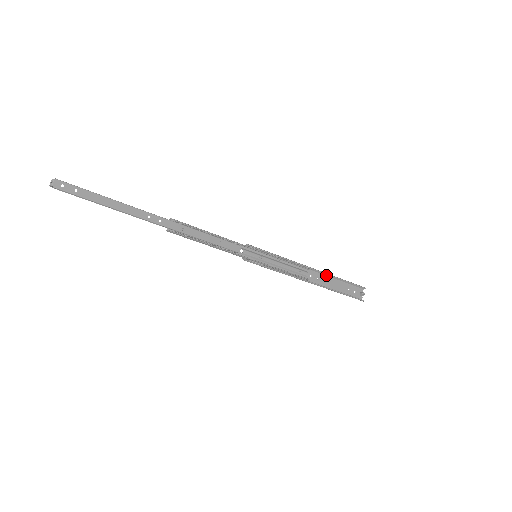
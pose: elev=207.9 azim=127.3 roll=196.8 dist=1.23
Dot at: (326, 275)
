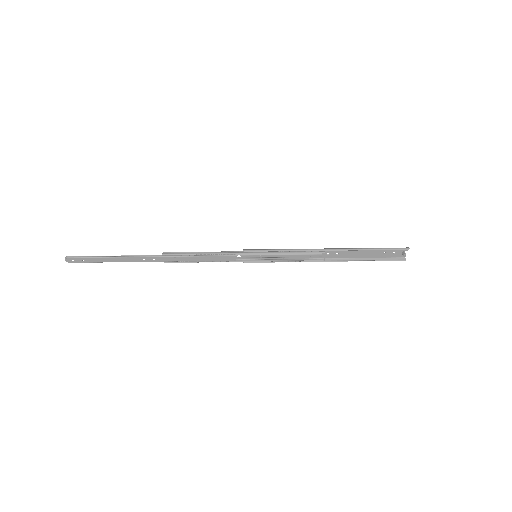
Dot at: (349, 248)
